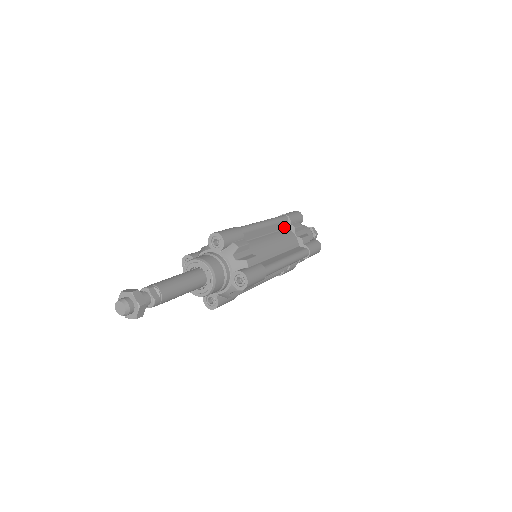
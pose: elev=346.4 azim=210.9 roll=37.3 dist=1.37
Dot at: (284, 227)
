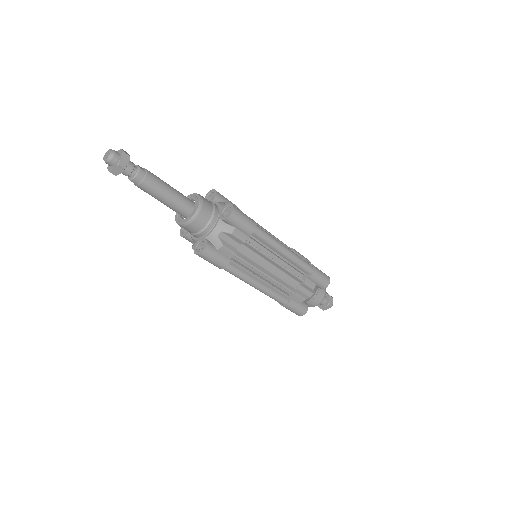
Dot at: occluded
